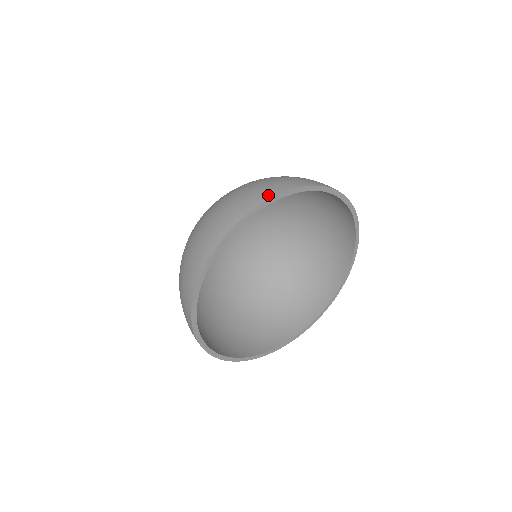
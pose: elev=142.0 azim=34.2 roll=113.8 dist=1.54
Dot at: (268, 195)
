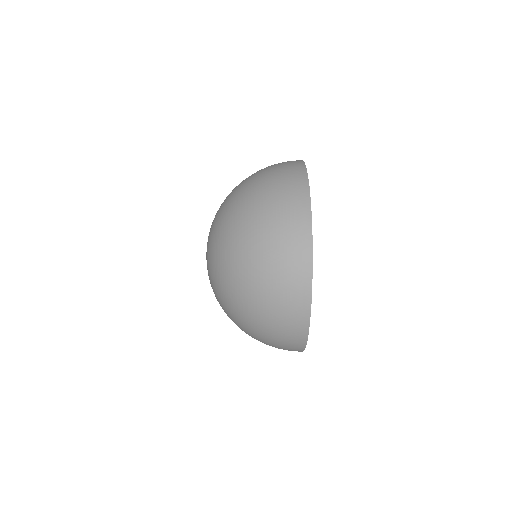
Dot at: occluded
